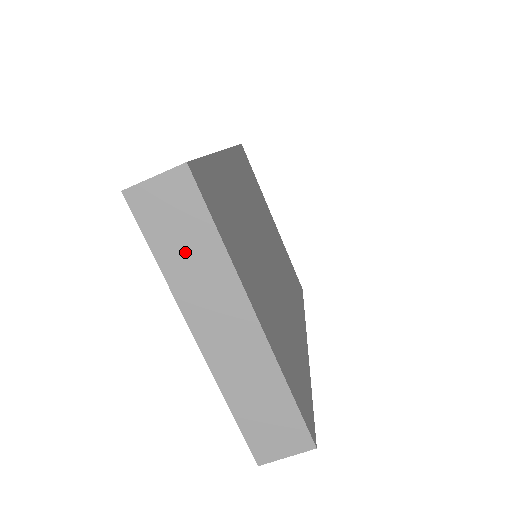
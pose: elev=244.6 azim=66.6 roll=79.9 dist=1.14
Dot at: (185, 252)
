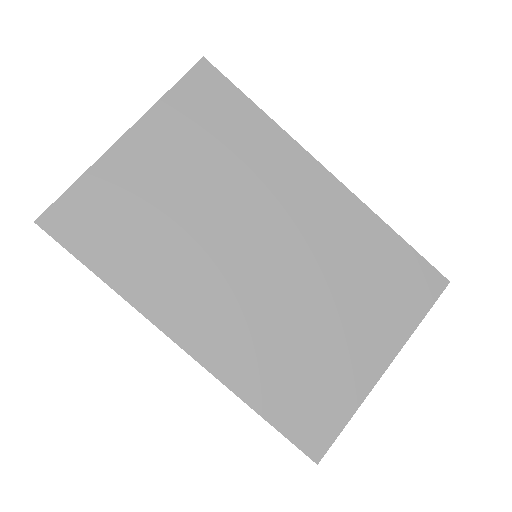
Dot at: occluded
